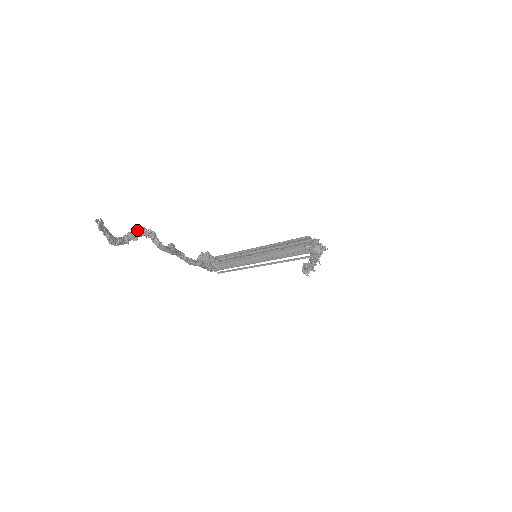
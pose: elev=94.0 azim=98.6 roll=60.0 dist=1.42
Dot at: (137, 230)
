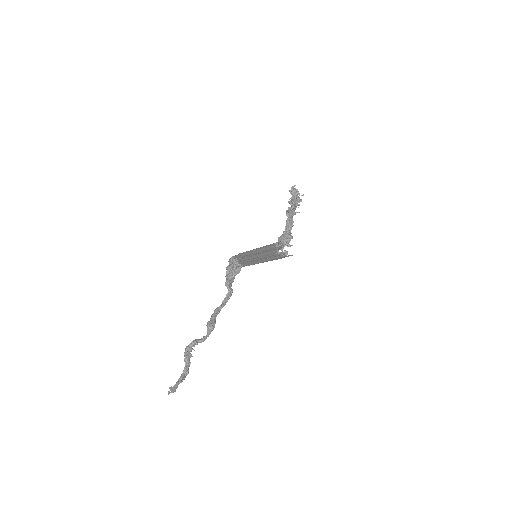
Dot at: (186, 353)
